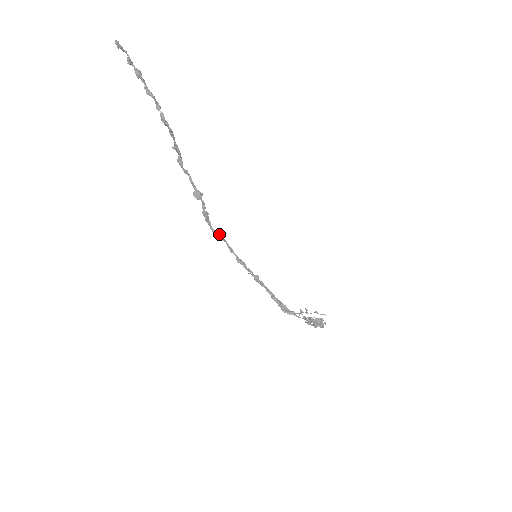
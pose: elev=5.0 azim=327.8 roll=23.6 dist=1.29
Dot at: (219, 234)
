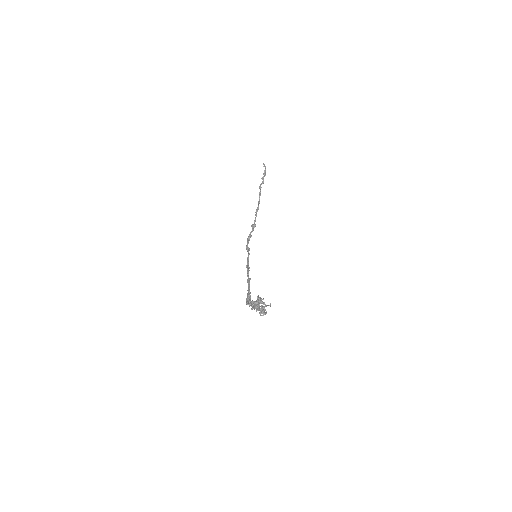
Dot at: (249, 250)
